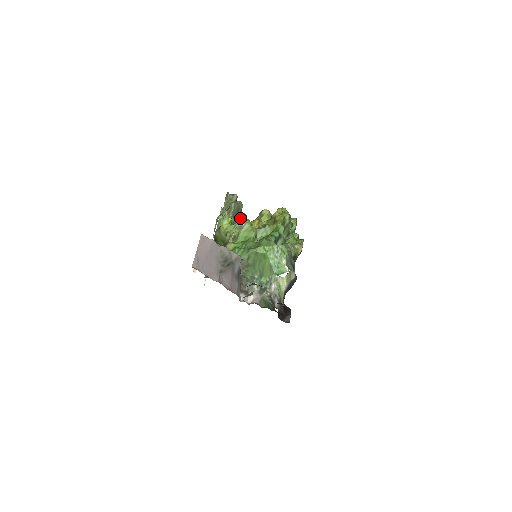
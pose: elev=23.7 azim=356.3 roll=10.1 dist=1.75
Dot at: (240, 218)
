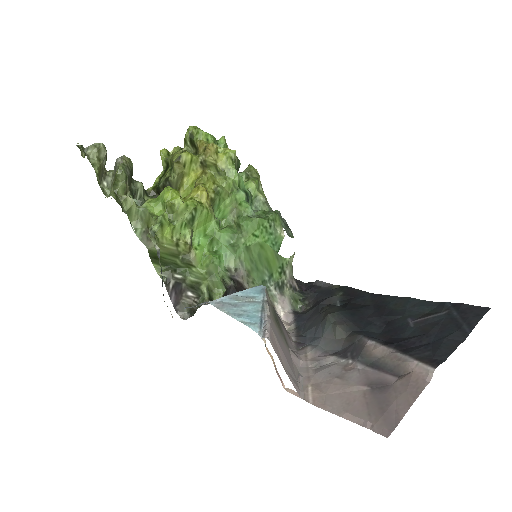
Dot at: (178, 205)
